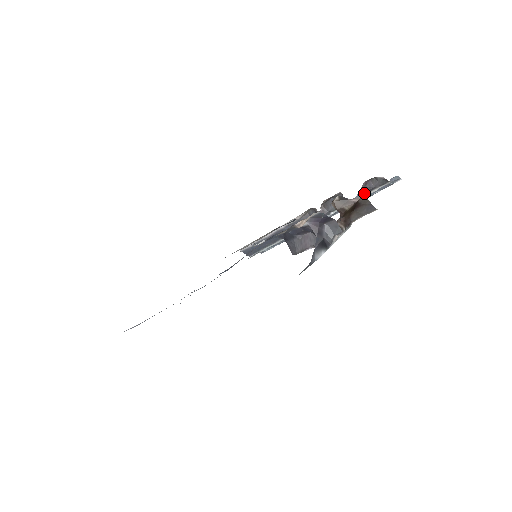
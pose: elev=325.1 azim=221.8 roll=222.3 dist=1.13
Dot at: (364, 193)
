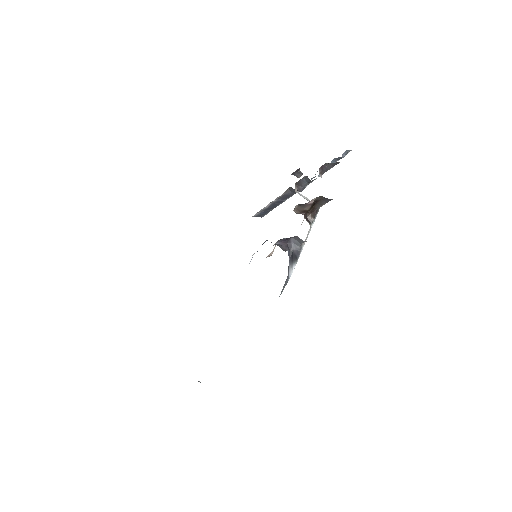
Dot at: occluded
